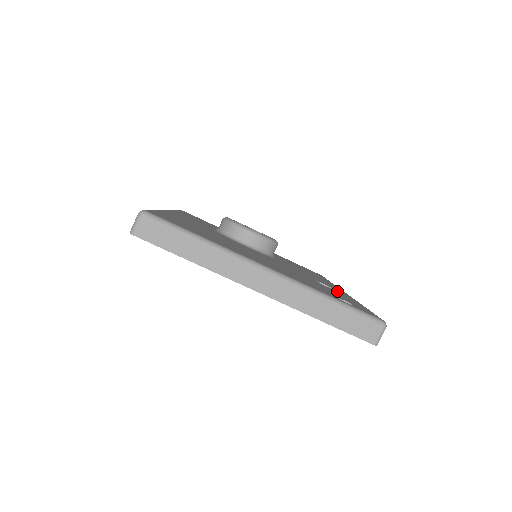
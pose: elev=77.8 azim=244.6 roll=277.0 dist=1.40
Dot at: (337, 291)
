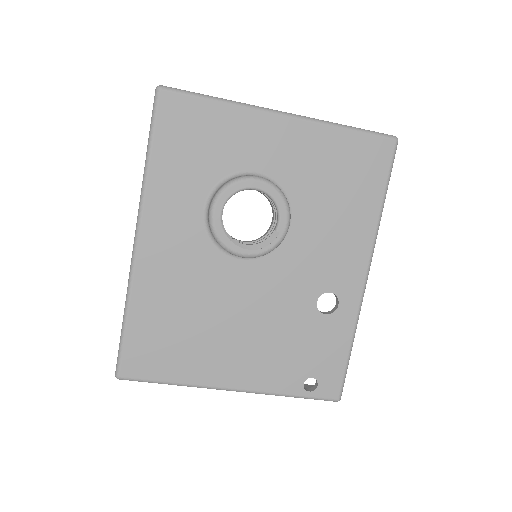
Dot at: (337, 313)
